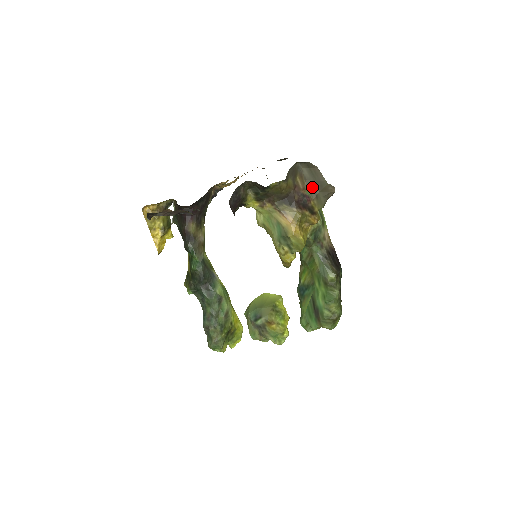
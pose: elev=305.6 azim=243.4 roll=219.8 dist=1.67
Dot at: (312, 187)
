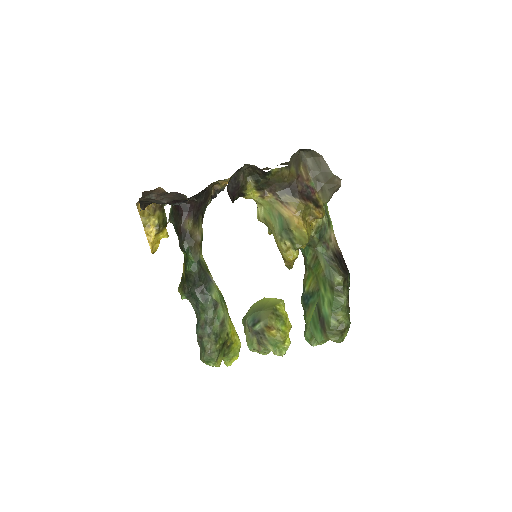
Dot at: (317, 178)
